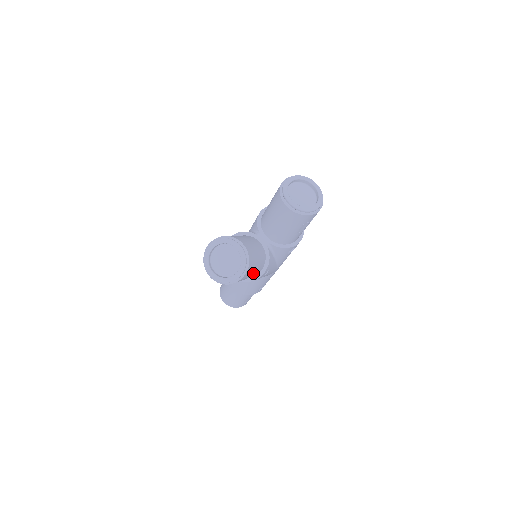
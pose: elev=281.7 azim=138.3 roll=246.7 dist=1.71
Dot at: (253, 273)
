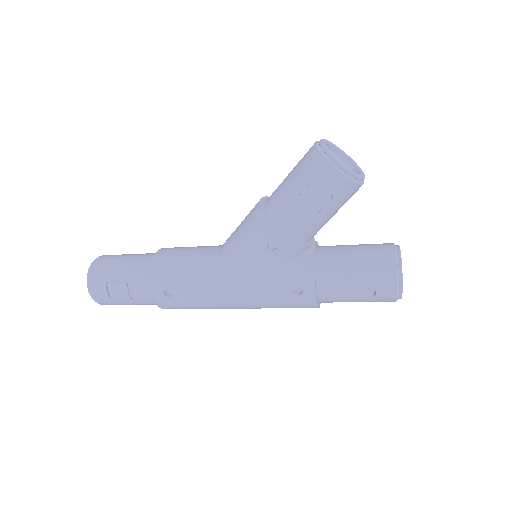
Dot at: (311, 207)
